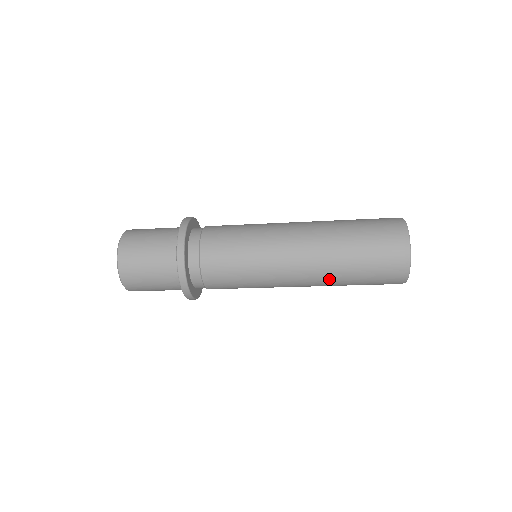
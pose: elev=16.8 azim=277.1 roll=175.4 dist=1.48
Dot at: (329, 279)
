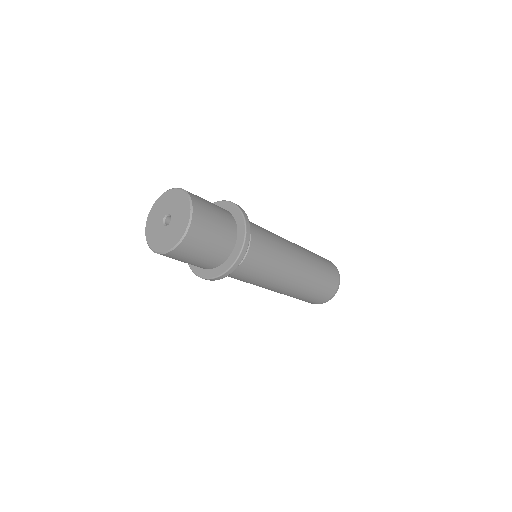
Dot at: (292, 294)
